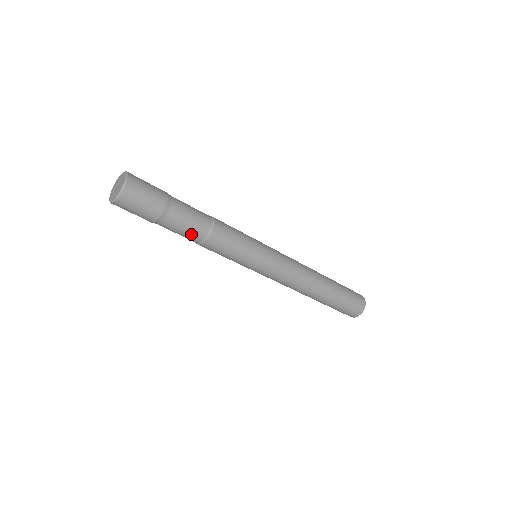
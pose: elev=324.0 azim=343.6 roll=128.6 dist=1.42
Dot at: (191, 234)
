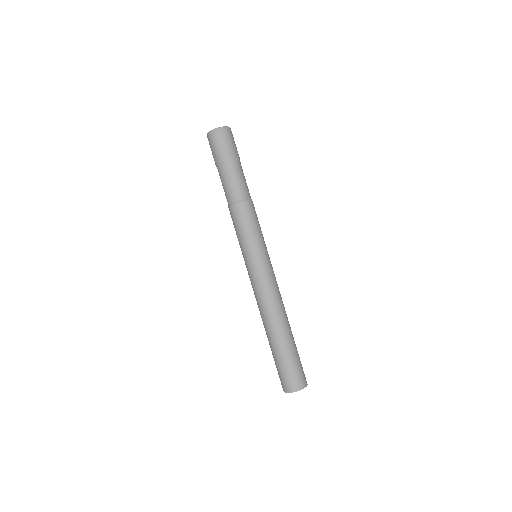
Dot at: (232, 191)
